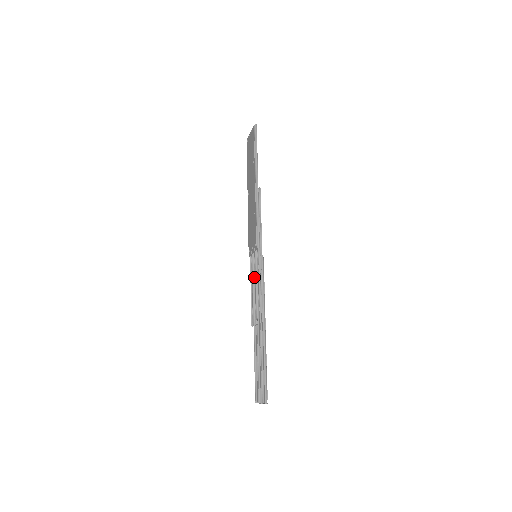
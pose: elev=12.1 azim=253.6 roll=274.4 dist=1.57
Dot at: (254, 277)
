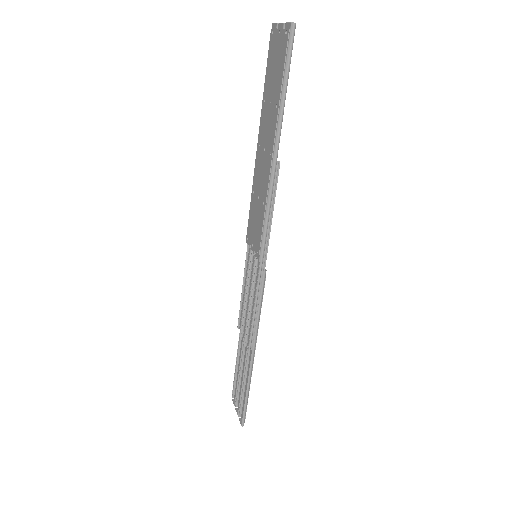
Dot at: (249, 281)
